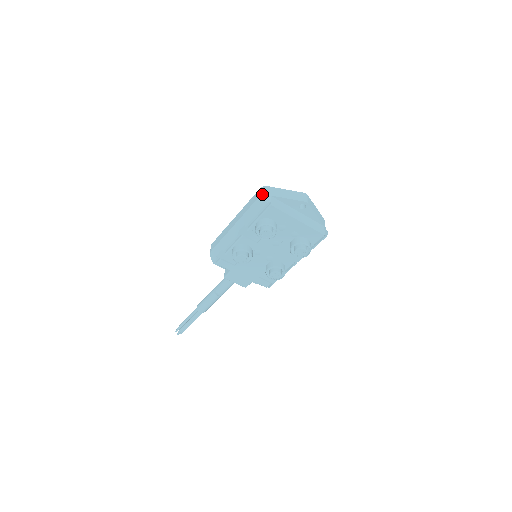
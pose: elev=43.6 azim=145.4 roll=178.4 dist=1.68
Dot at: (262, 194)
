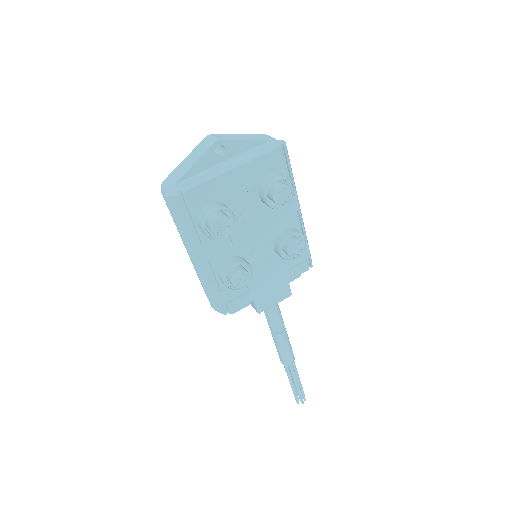
Dot at: (164, 195)
